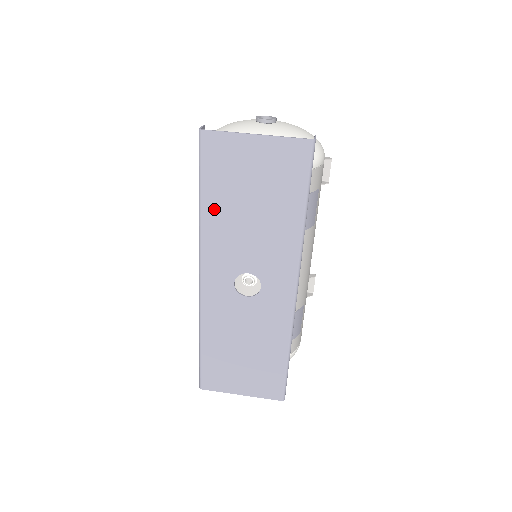
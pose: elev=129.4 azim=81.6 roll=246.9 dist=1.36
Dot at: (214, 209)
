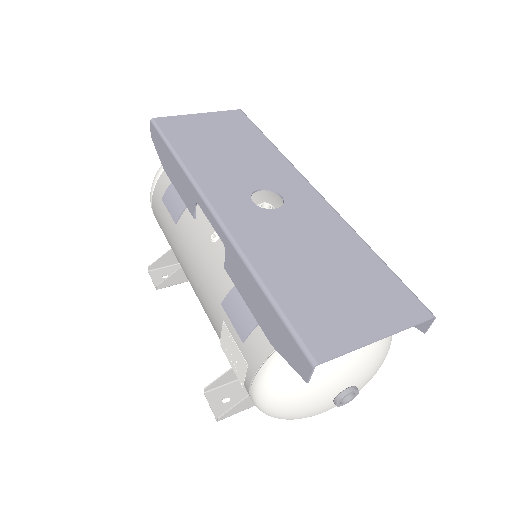
Dot at: (192, 155)
